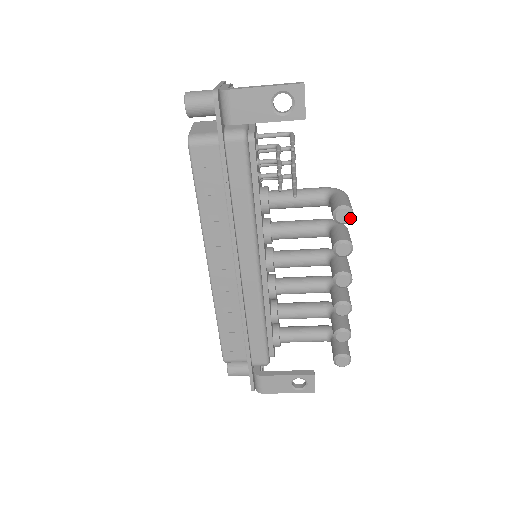
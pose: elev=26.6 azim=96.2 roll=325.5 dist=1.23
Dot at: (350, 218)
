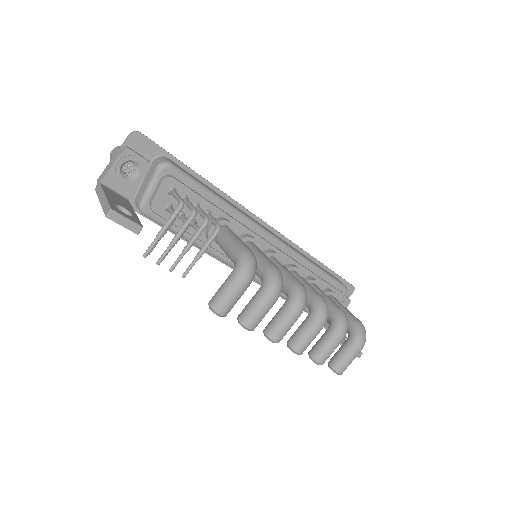
Dot at: (220, 316)
